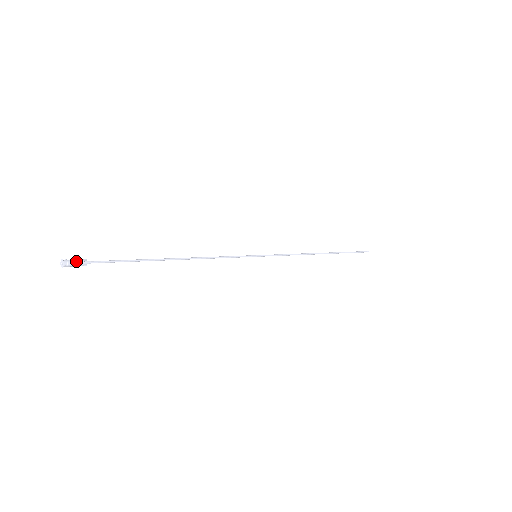
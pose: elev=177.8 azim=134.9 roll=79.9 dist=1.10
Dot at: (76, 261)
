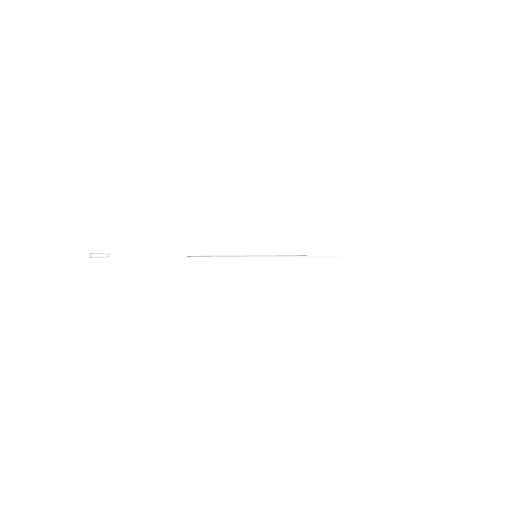
Dot at: (99, 253)
